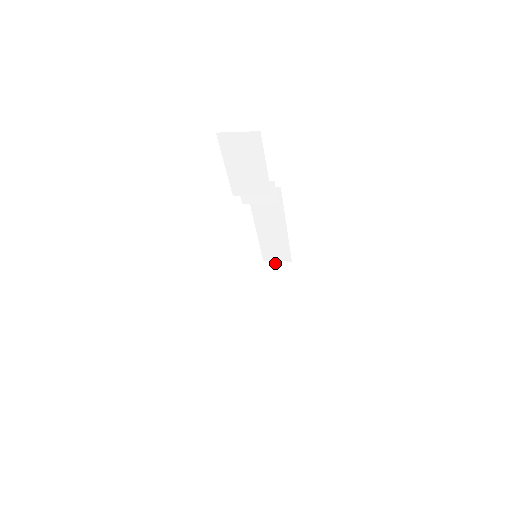
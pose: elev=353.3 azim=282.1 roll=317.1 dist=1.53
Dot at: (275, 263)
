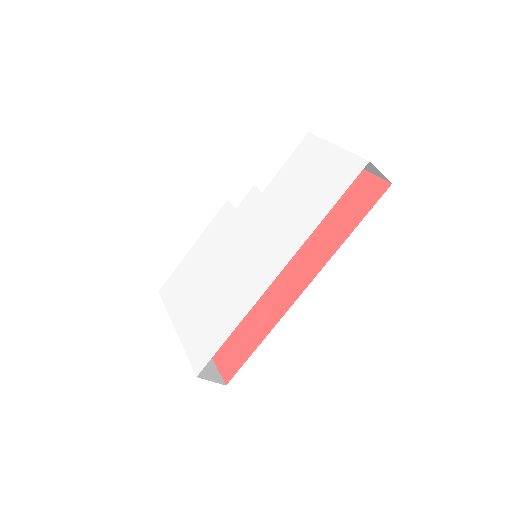
Dot at: occluded
